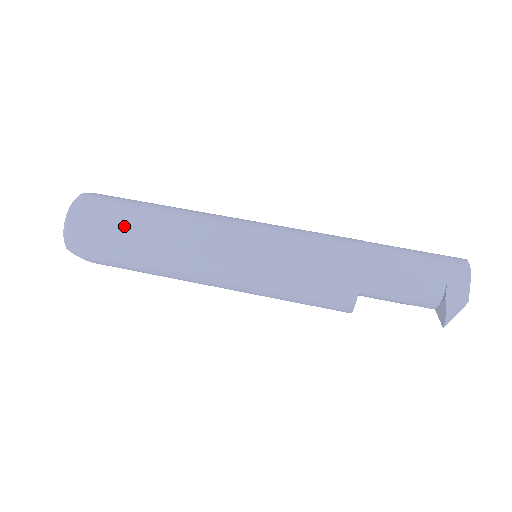
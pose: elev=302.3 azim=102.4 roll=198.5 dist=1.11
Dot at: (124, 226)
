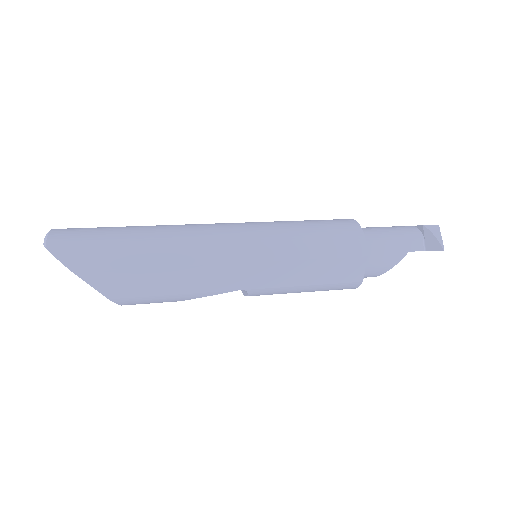
Dot at: (121, 227)
